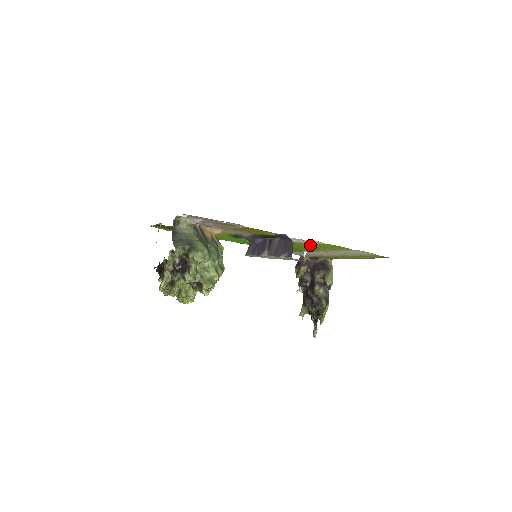
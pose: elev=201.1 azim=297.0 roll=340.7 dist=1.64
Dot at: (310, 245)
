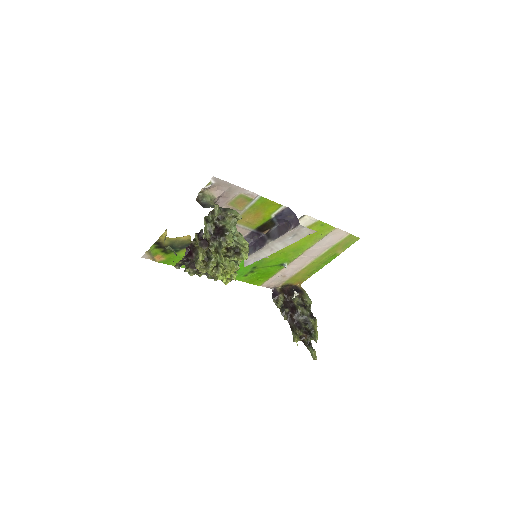
Dot at: occluded
